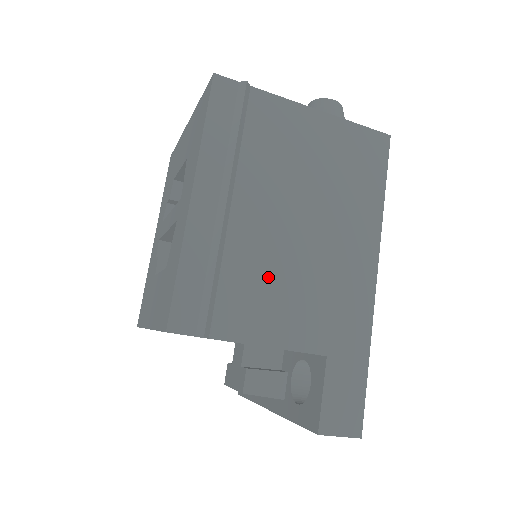
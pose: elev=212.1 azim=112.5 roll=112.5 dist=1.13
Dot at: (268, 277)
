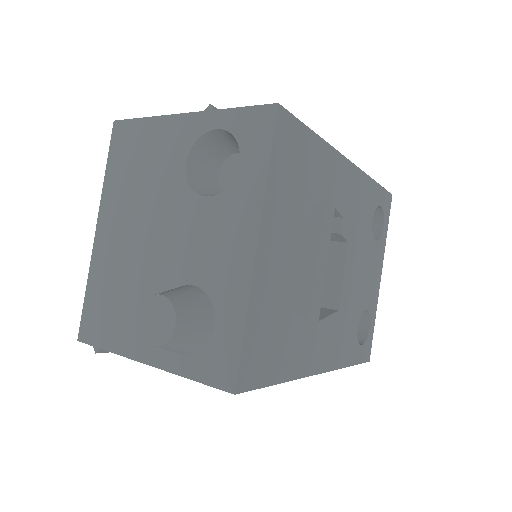
Dot at: occluded
